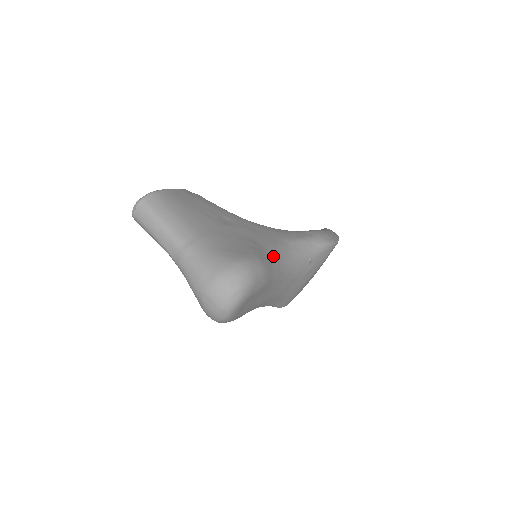
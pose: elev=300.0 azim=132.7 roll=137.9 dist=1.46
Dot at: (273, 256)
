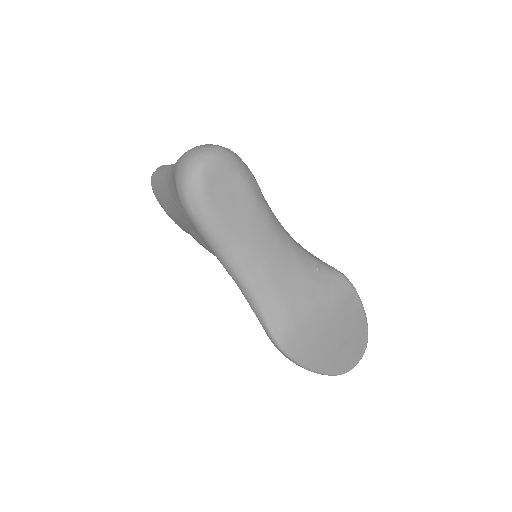
Dot at: occluded
